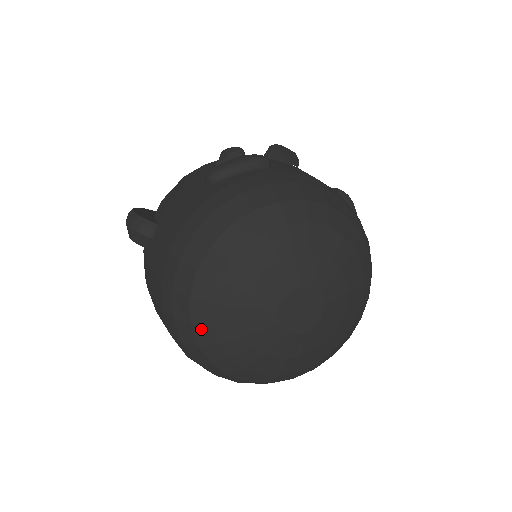
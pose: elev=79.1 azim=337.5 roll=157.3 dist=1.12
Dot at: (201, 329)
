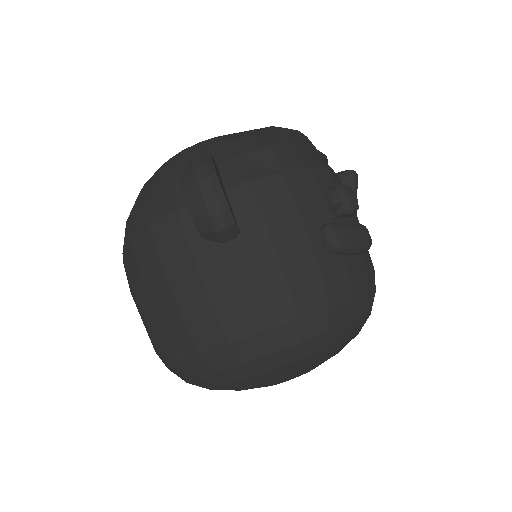
Dot at: (222, 378)
